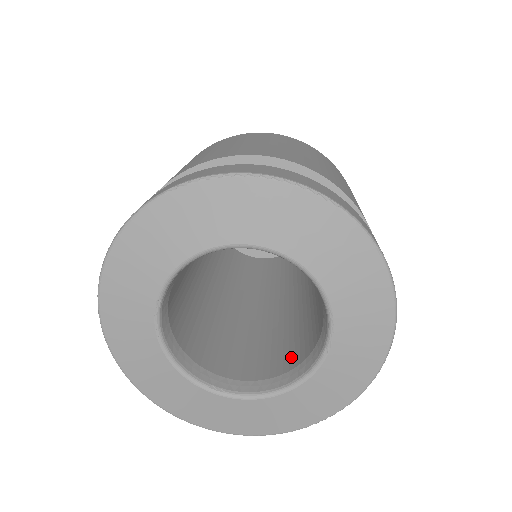
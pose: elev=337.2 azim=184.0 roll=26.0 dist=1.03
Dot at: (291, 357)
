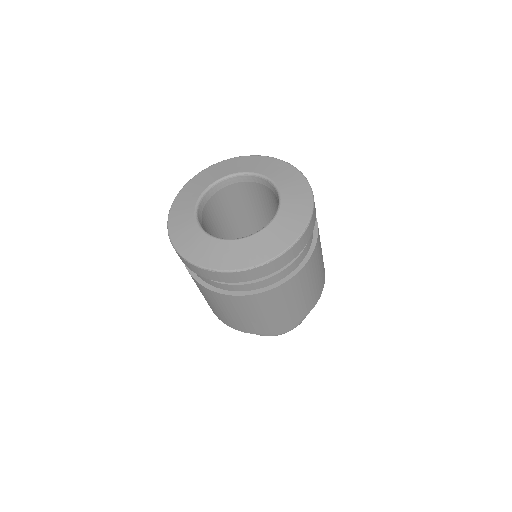
Dot at: occluded
